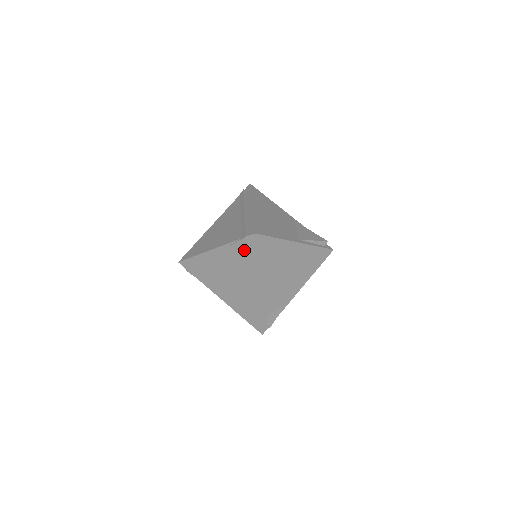
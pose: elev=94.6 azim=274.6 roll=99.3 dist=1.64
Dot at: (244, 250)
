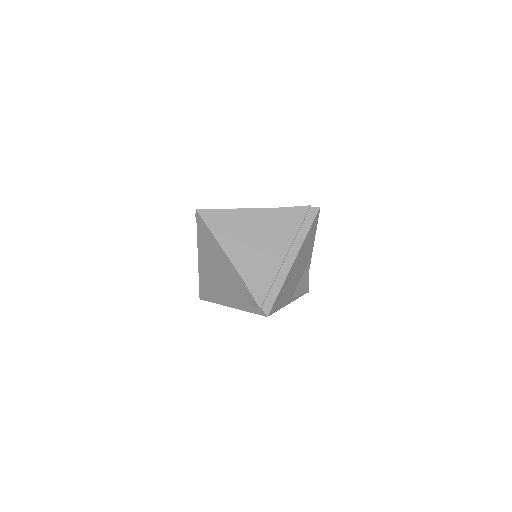
Dot at: (249, 300)
